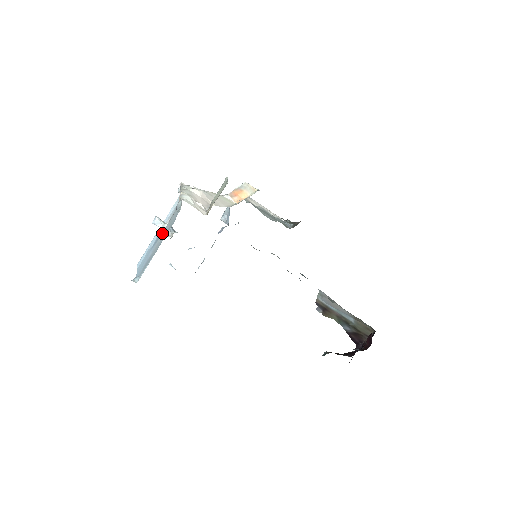
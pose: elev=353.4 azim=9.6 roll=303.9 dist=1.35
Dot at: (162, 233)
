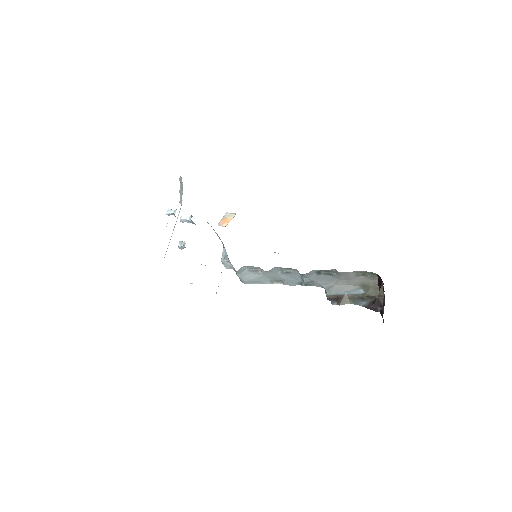
Dot at: (175, 211)
